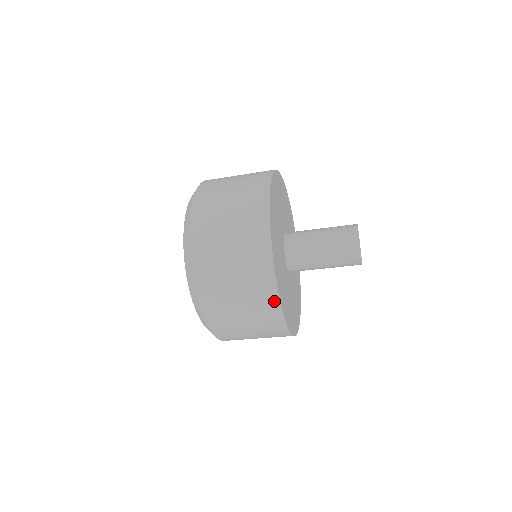
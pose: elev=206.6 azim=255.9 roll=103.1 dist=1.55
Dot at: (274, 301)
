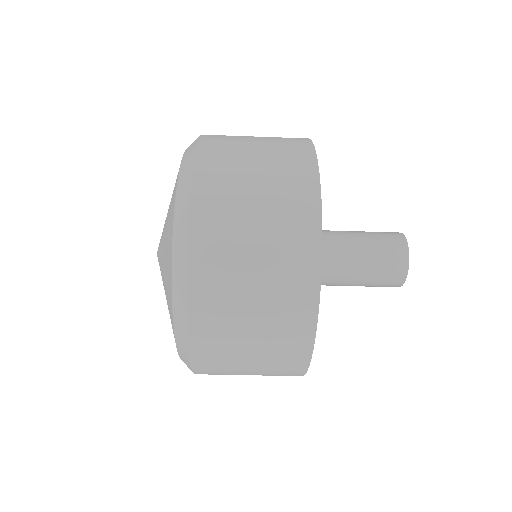
Dot at: occluded
